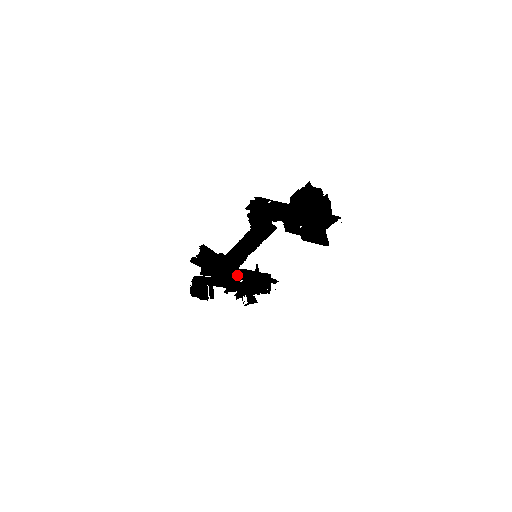
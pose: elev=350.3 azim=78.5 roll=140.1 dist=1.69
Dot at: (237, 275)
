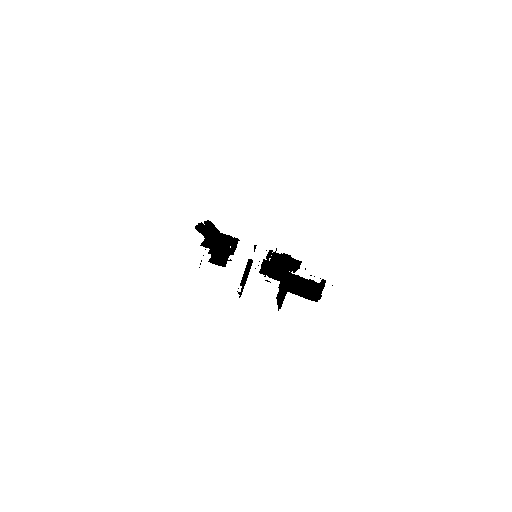
Dot at: occluded
